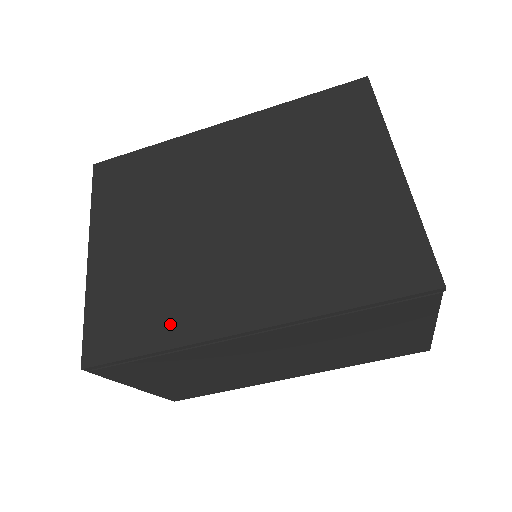
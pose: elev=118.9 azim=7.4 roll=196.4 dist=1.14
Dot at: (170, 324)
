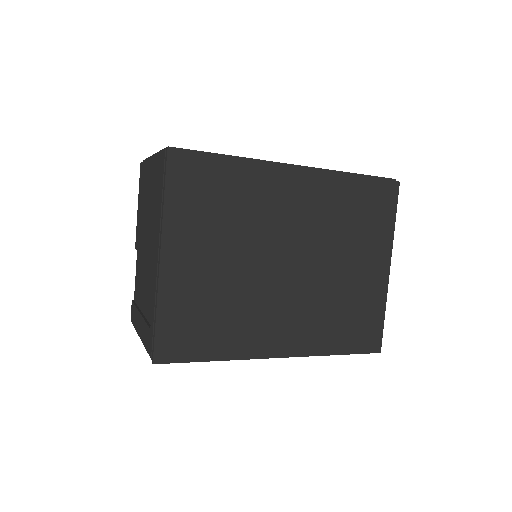
Dot at: (229, 342)
